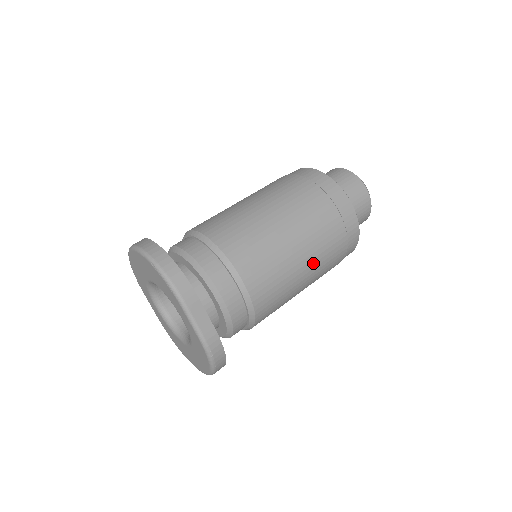
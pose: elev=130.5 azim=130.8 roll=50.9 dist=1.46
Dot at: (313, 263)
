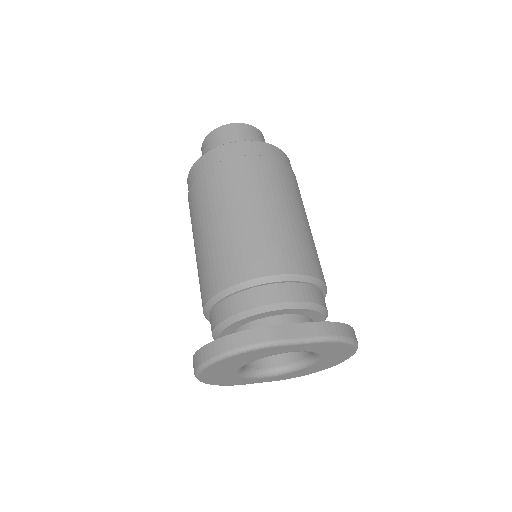
Dot at: (289, 201)
